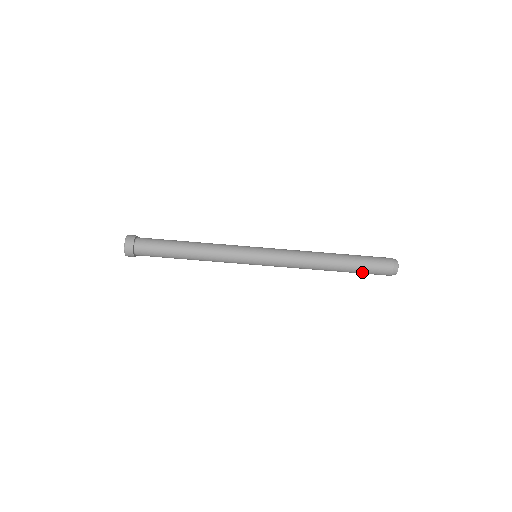
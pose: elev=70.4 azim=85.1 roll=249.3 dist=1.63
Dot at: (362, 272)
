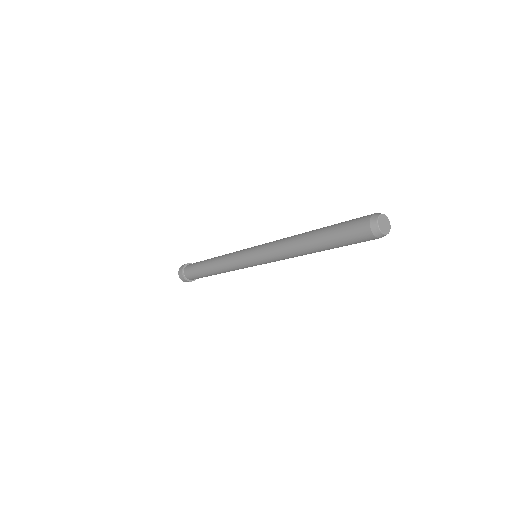
Dot at: occluded
